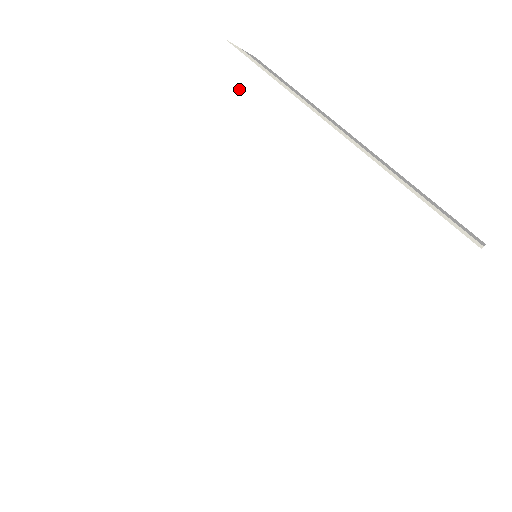
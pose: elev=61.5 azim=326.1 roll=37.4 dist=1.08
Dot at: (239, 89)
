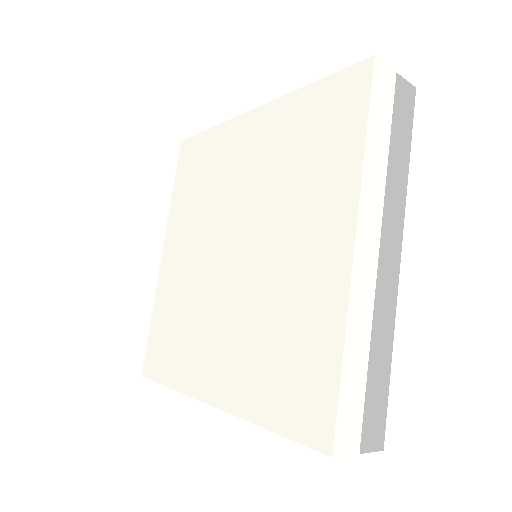
Dot at: (196, 154)
